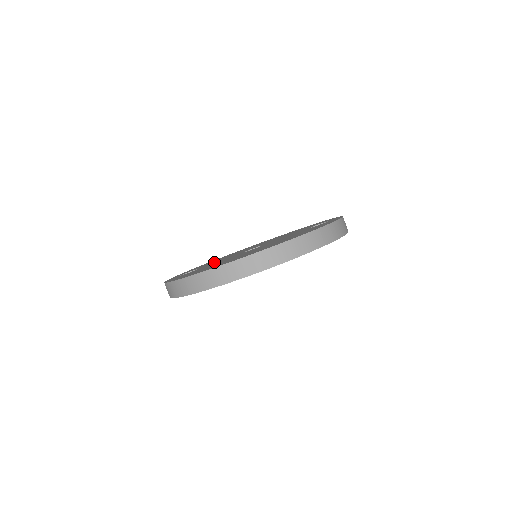
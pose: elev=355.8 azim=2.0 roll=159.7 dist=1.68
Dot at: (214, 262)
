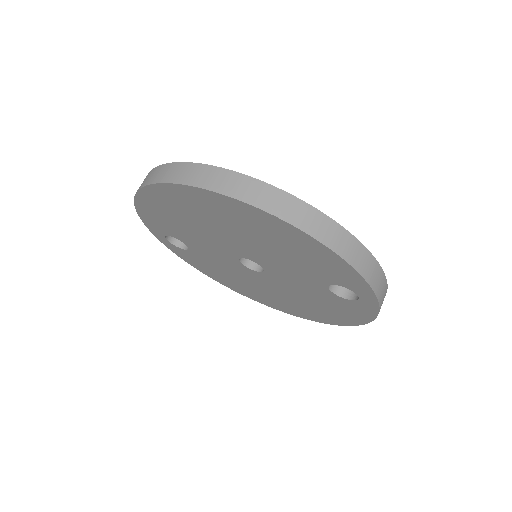
Dot at: occluded
